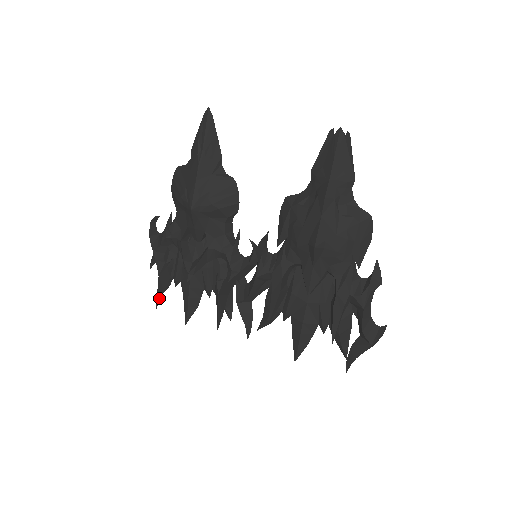
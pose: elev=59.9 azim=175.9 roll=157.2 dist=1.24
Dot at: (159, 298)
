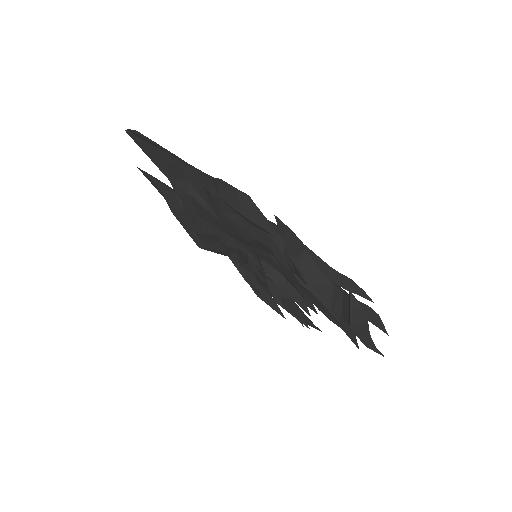
Dot at: (278, 310)
